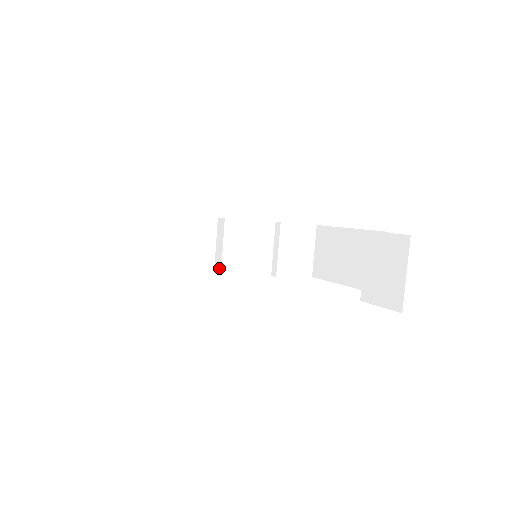
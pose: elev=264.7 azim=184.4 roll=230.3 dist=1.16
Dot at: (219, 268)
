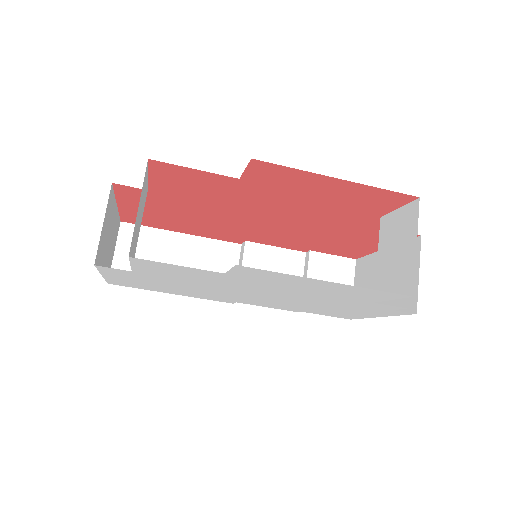
Dot at: occluded
